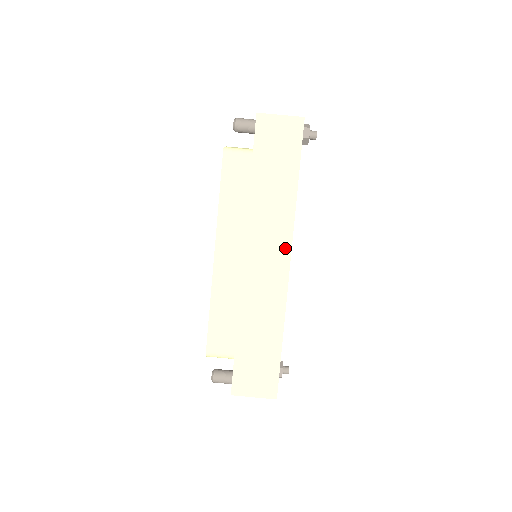
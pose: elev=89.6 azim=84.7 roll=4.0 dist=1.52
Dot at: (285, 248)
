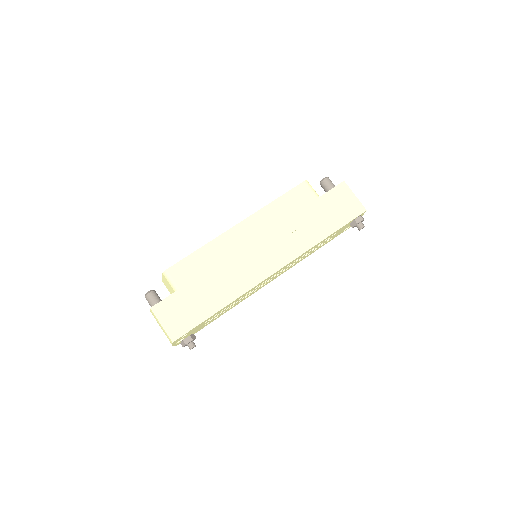
Dot at: (280, 262)
